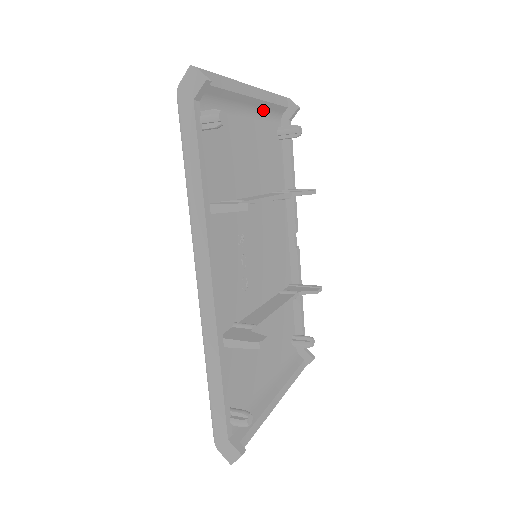
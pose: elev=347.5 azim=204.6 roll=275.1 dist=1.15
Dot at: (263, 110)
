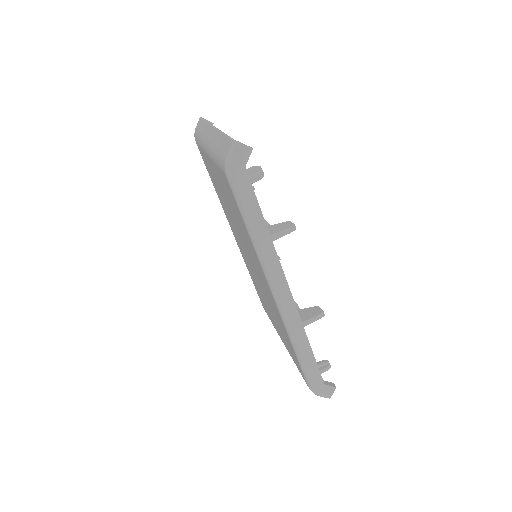
Dot at: occluded
